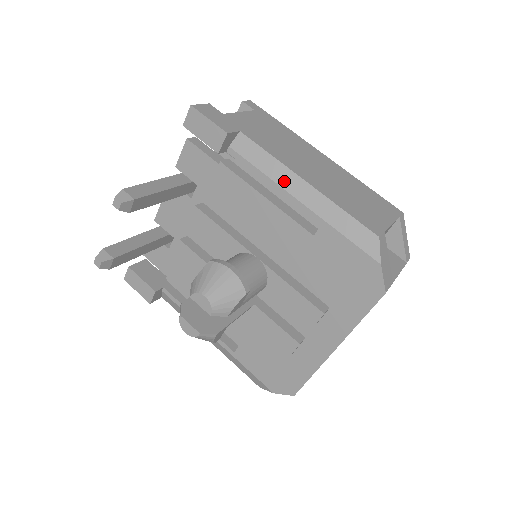
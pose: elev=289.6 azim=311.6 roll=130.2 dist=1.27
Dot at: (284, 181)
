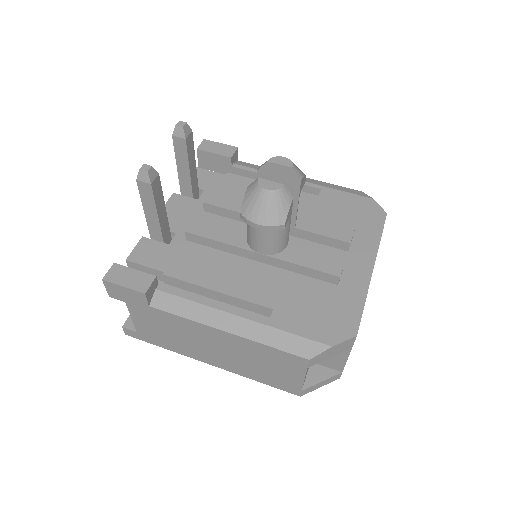
Dot at: occluded
